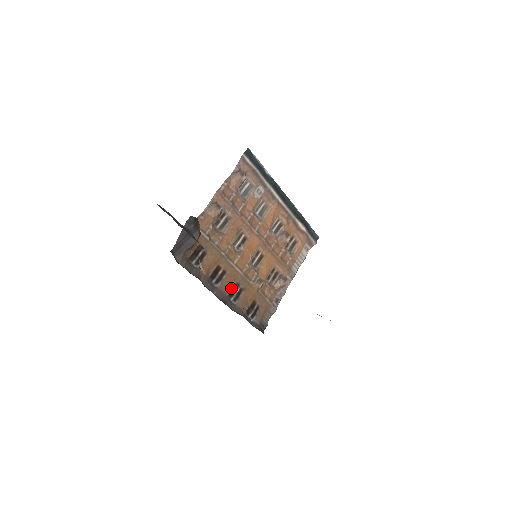
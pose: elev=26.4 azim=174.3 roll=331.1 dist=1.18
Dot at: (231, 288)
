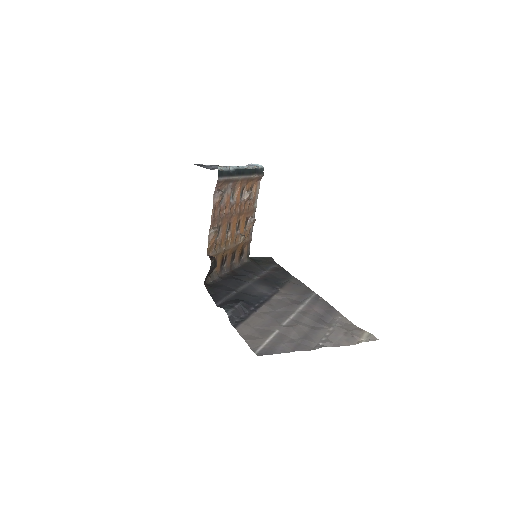
Dot at: (231, 258)
